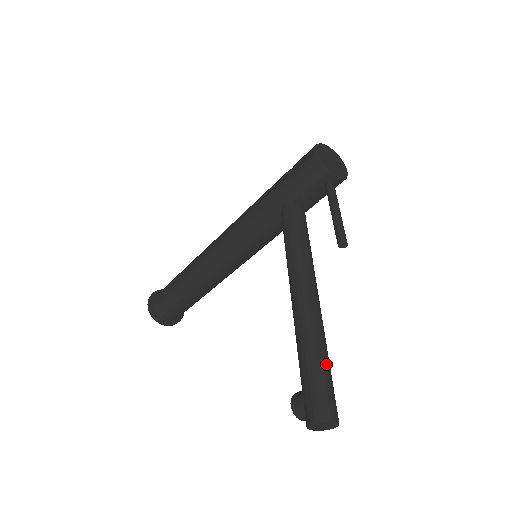
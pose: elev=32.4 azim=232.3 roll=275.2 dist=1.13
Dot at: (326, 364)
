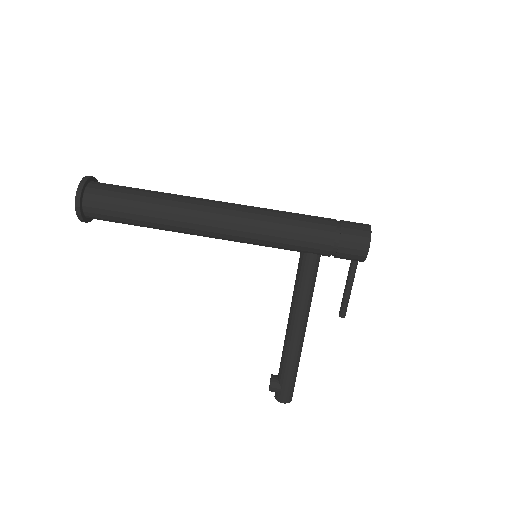
Dot at: occluded
